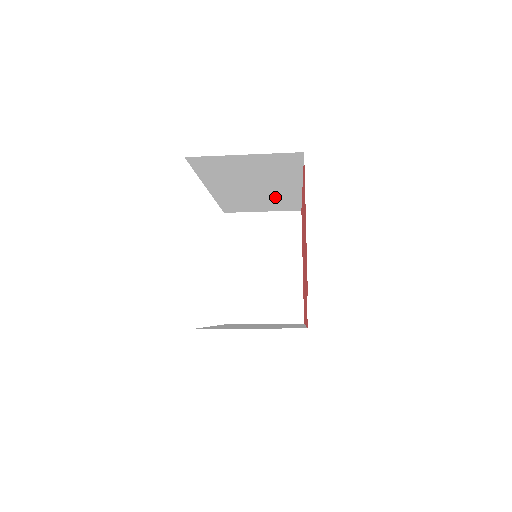
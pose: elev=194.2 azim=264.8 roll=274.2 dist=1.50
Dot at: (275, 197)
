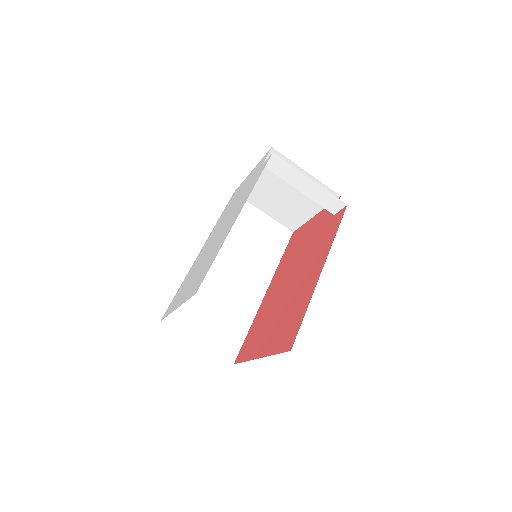
Dot at: (235, 303)
